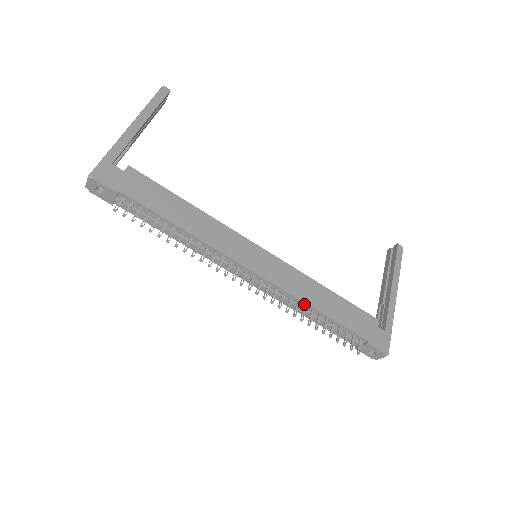
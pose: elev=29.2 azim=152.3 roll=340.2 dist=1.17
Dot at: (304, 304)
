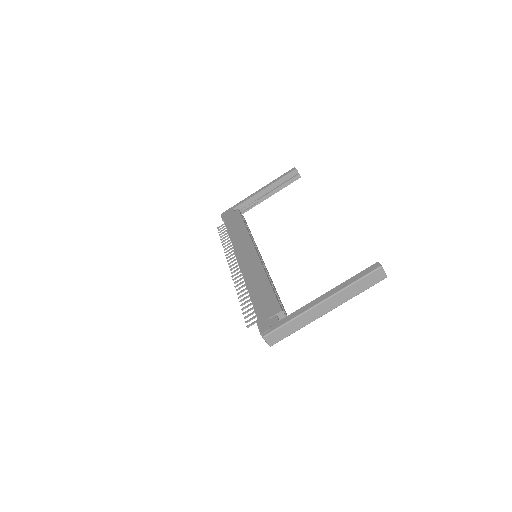
Dot at: (247, 285)
